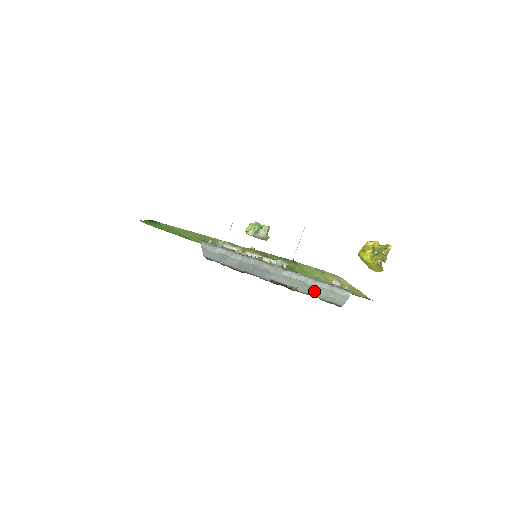
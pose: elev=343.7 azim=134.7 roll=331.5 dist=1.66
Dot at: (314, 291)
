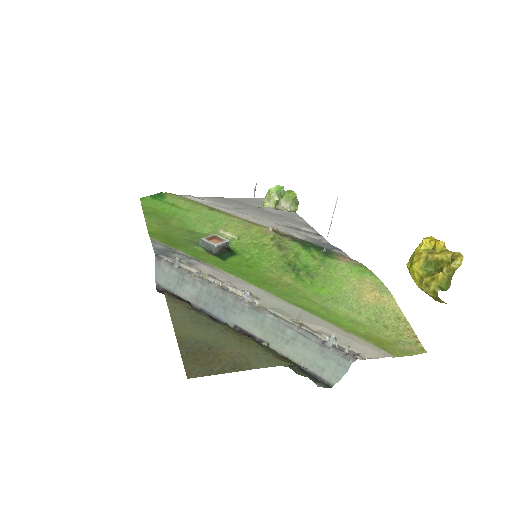
Dot at: (294, 350)
